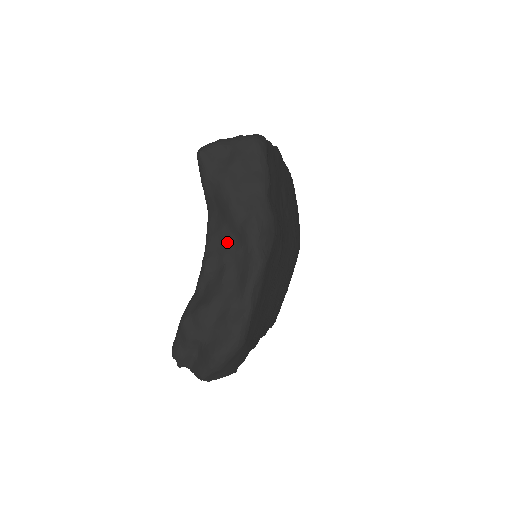
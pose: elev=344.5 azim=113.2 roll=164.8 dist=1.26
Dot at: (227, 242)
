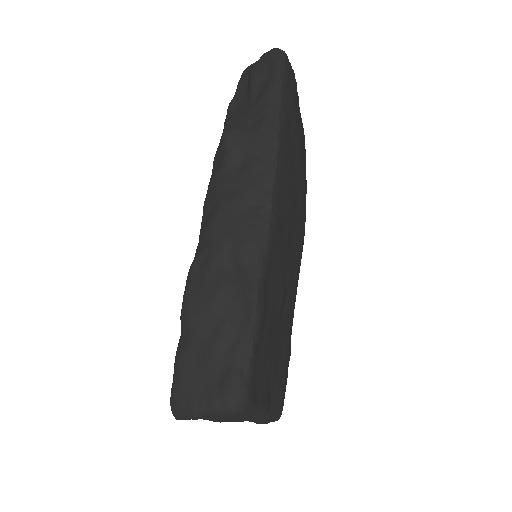
Dot at: occluded
